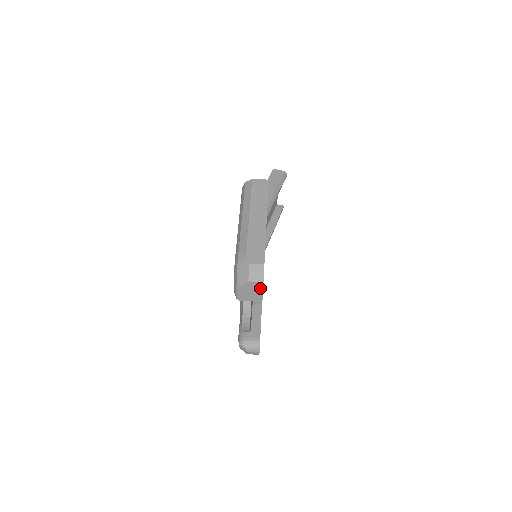
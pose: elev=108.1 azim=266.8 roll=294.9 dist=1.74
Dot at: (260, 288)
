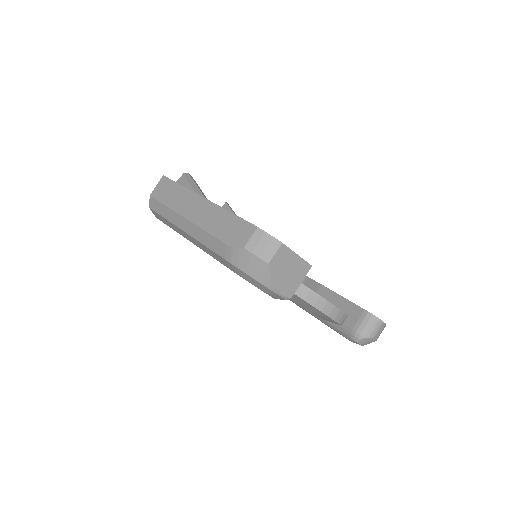
Dot at: (289, 255)
